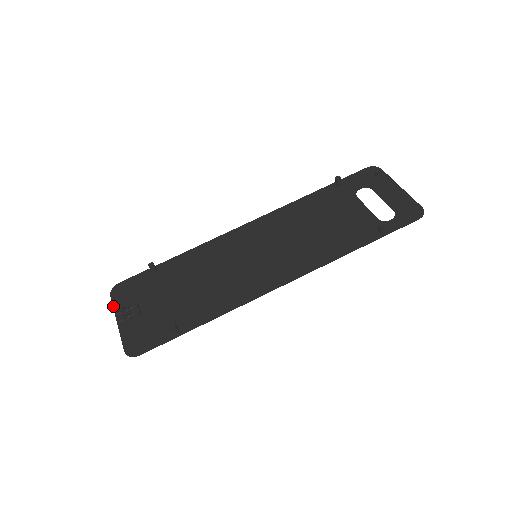
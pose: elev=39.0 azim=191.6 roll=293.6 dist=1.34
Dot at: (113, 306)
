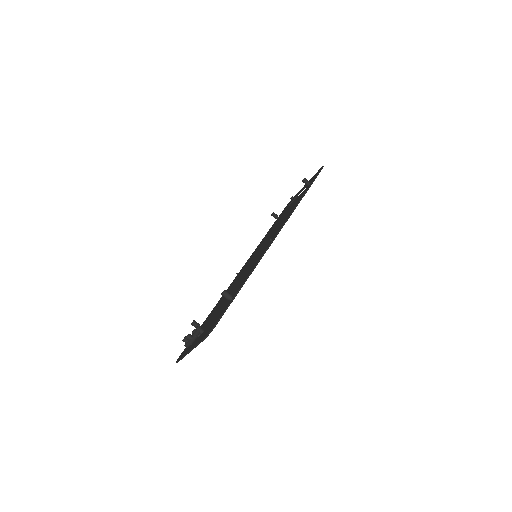
Dot at: (181, 358)
